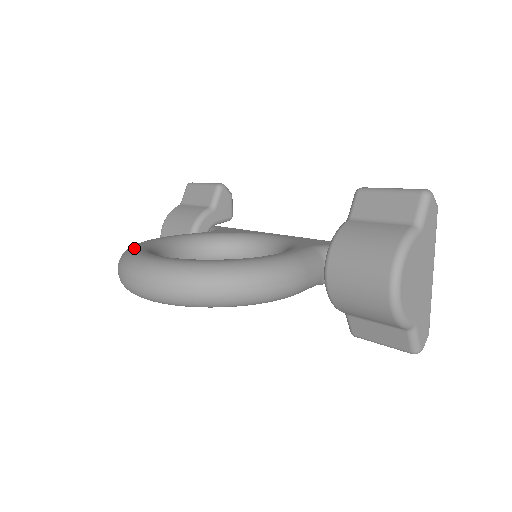
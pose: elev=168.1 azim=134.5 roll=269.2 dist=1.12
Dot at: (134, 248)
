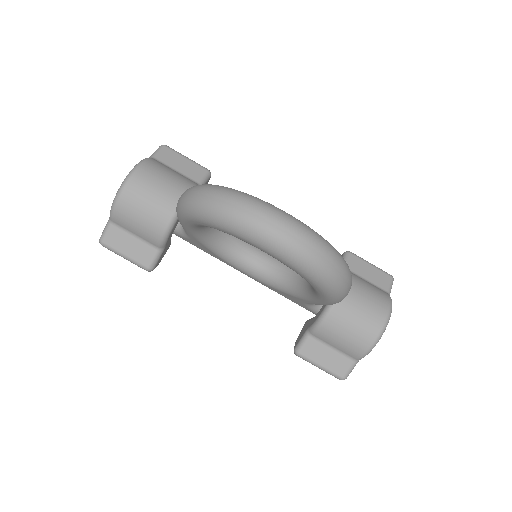
Dot at: occluded
